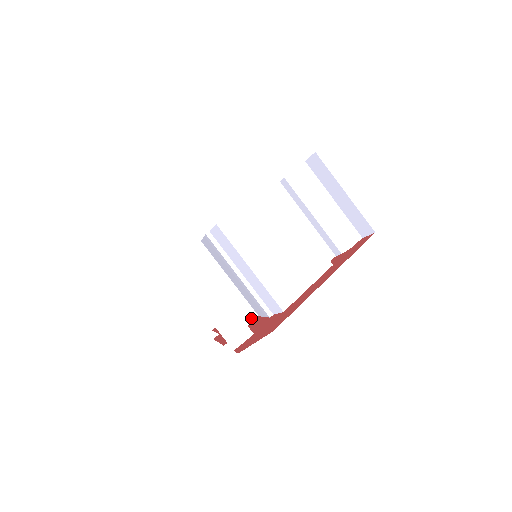
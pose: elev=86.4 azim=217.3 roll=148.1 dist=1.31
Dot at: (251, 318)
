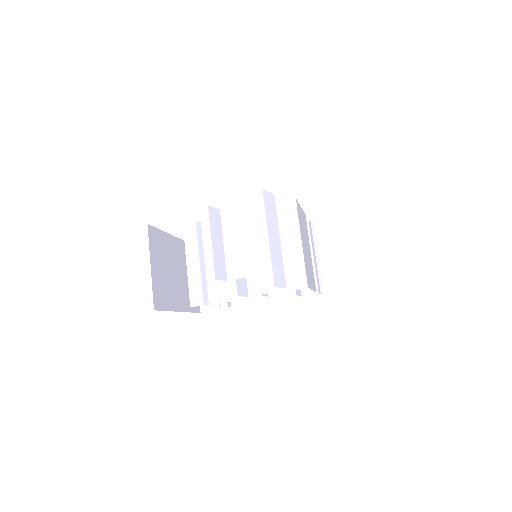
Dot at: (245, 293)
